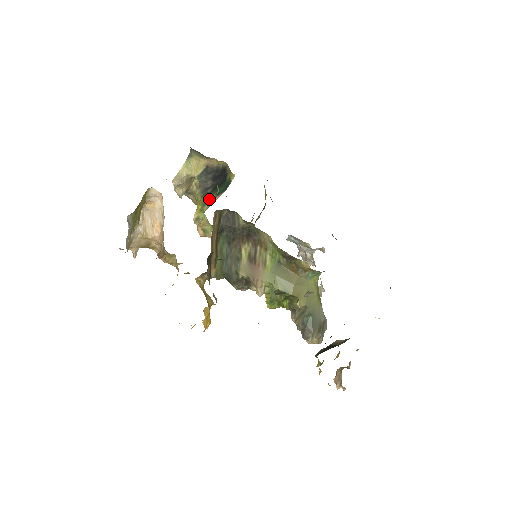
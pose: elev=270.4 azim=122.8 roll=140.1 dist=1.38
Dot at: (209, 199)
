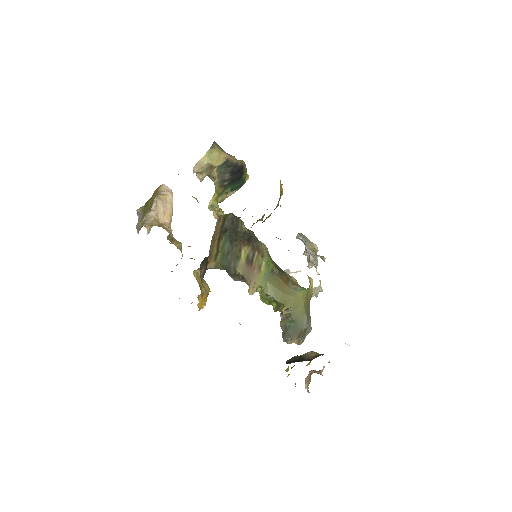
Dot at: (224, 192)
